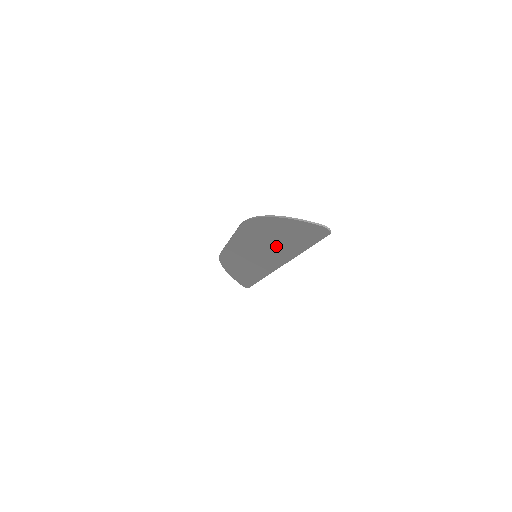
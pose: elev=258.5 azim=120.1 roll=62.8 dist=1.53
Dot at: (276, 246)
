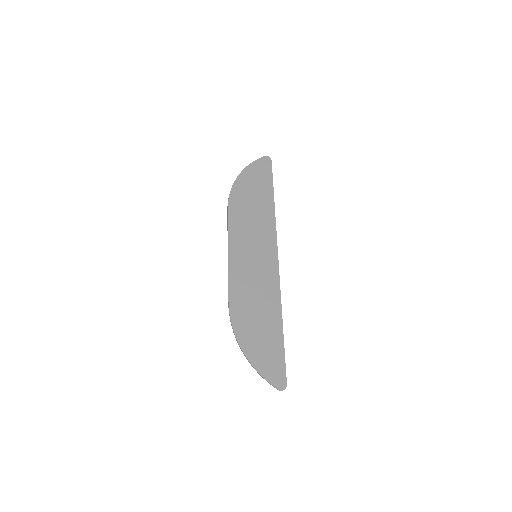
Dot at: (263, 307)
